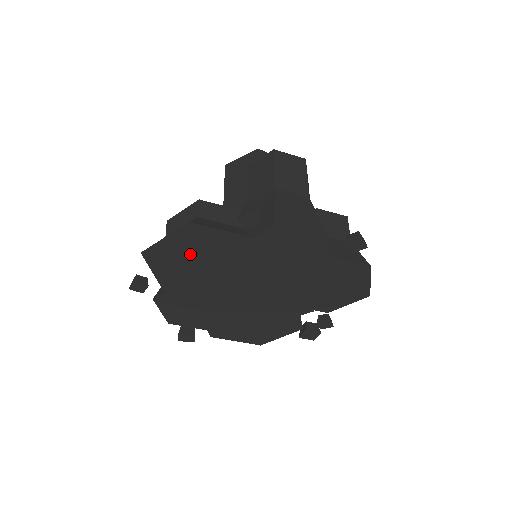
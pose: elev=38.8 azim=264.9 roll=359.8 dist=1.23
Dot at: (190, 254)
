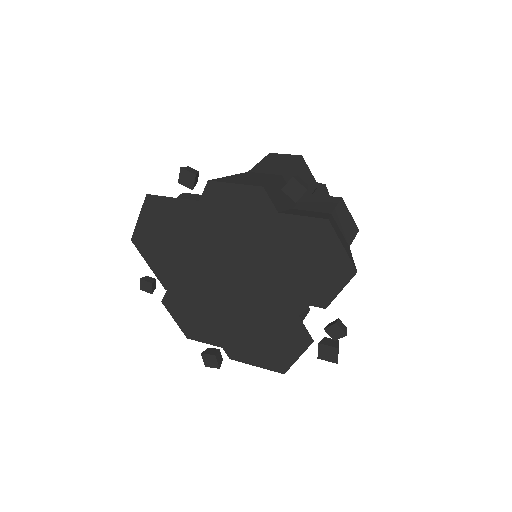
Dot at: (164, 235)
